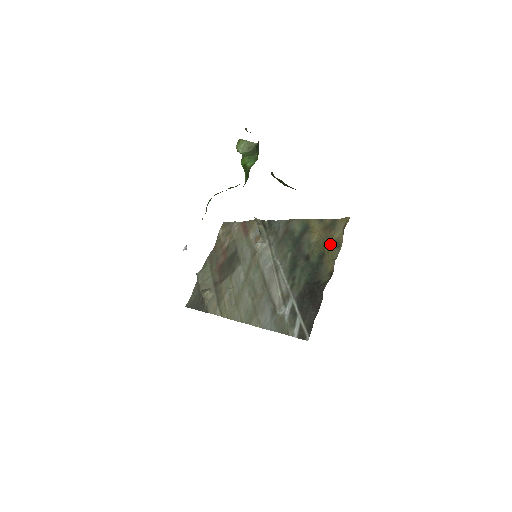
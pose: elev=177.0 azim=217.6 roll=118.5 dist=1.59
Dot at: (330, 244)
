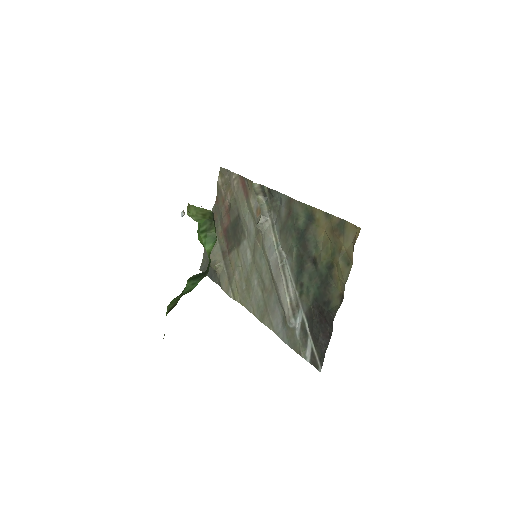
Dot at: (339, 256)
